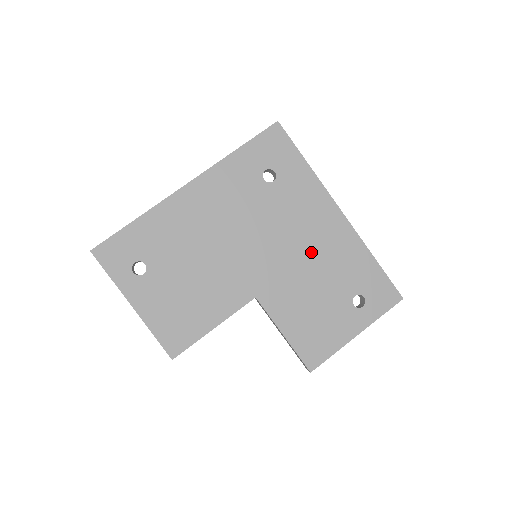
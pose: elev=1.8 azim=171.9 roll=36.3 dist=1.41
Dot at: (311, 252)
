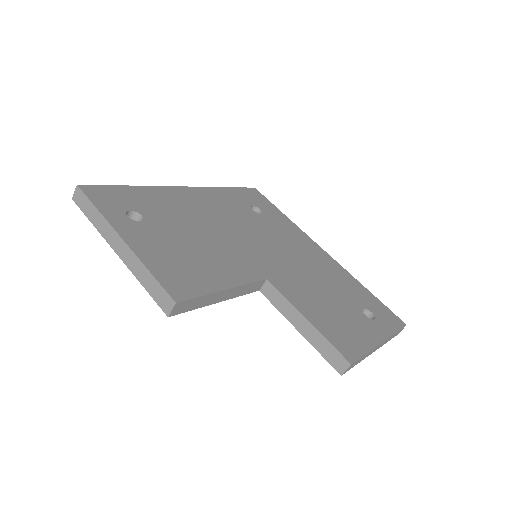
Dot at: (309, 265)
